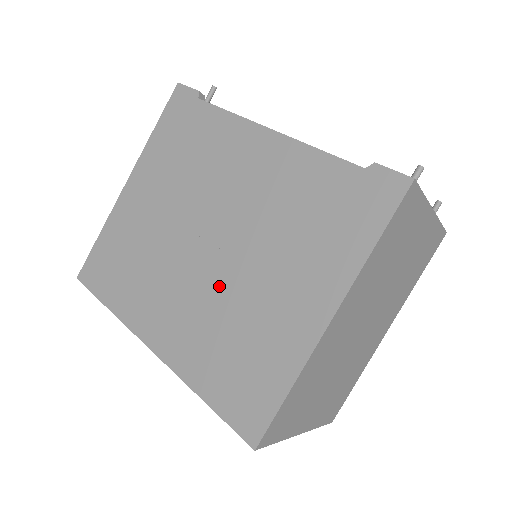
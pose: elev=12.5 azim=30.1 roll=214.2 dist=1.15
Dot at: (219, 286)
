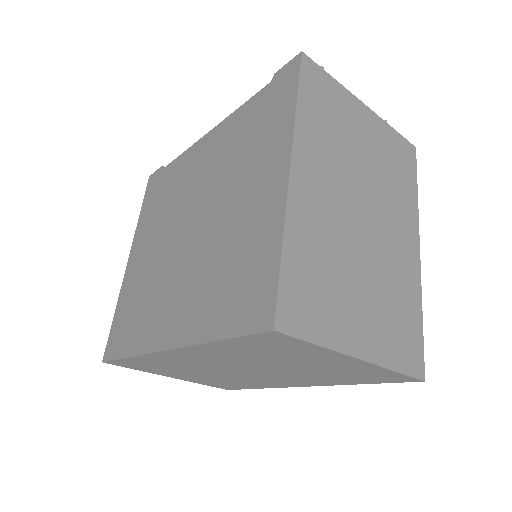
Dot at: (203, 246)
